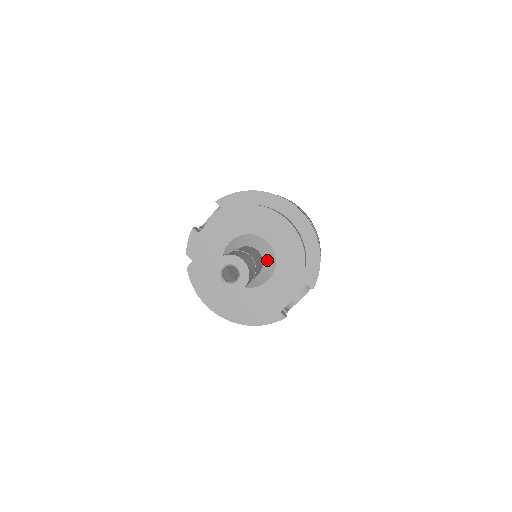
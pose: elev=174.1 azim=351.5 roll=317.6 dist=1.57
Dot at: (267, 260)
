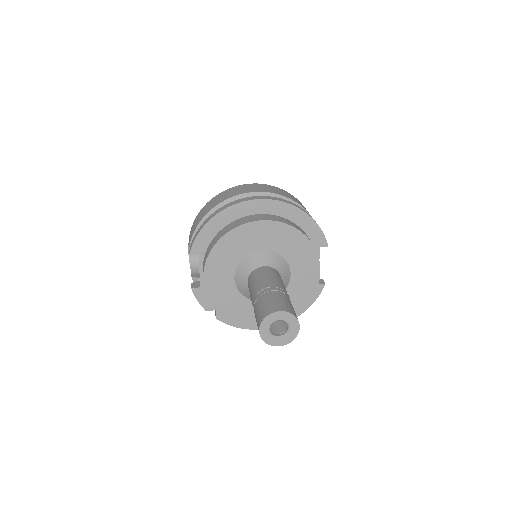
Dot at: (278, 265)
